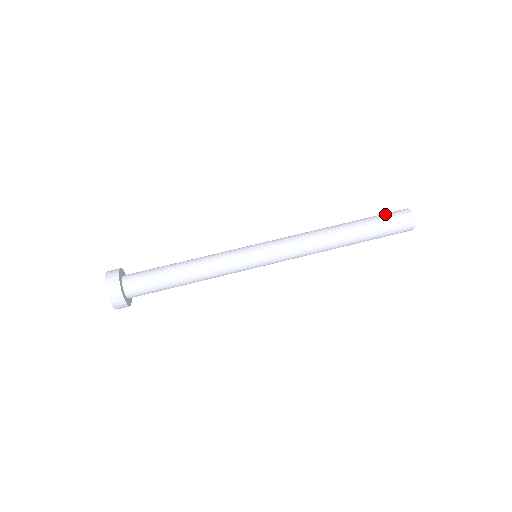
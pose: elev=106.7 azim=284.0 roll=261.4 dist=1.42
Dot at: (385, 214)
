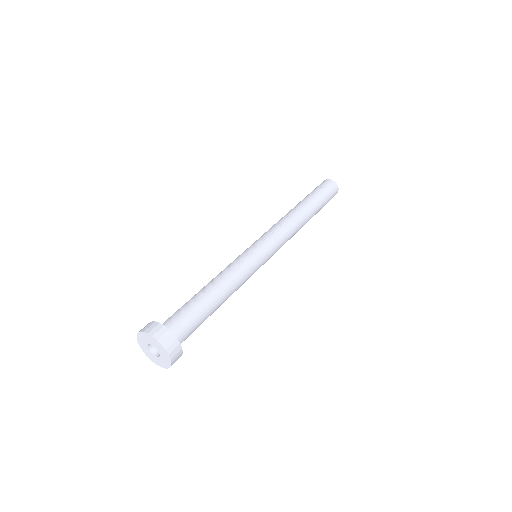
Dot at: (316, 188)
